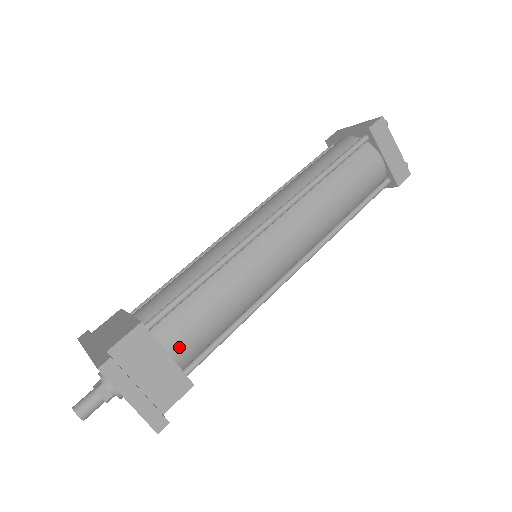
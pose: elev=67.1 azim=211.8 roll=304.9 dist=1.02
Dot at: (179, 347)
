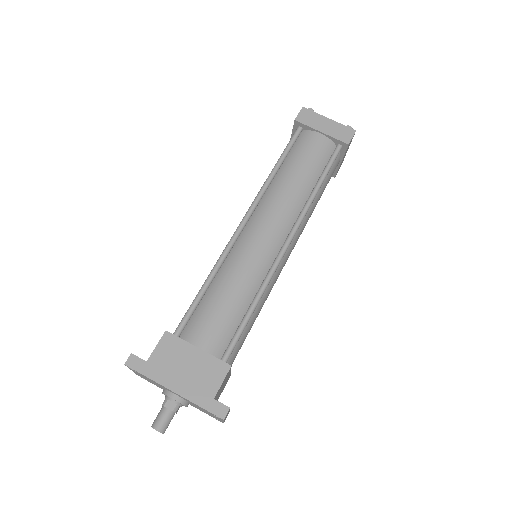
Dot at: occluded
